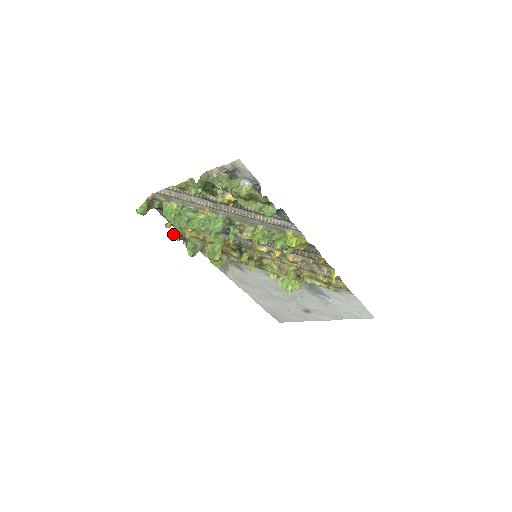
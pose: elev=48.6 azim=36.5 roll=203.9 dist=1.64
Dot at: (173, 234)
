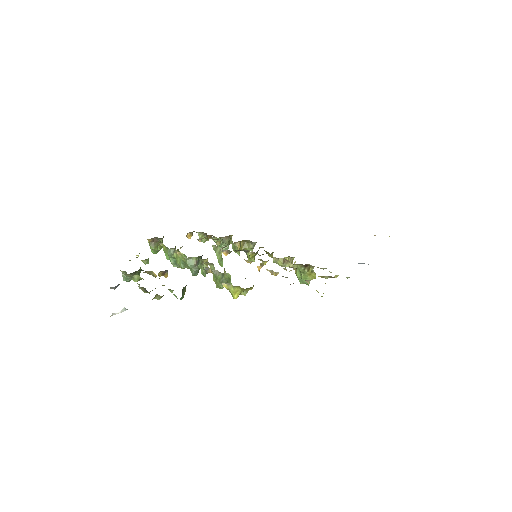
Dot at: occluded
